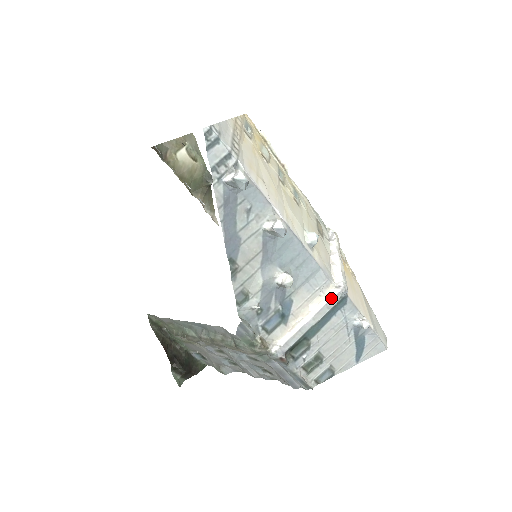
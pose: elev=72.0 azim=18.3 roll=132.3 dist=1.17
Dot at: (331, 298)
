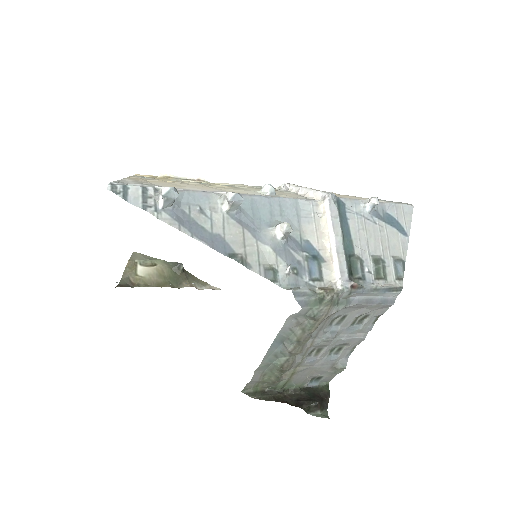
Dot at: (329, 209)
